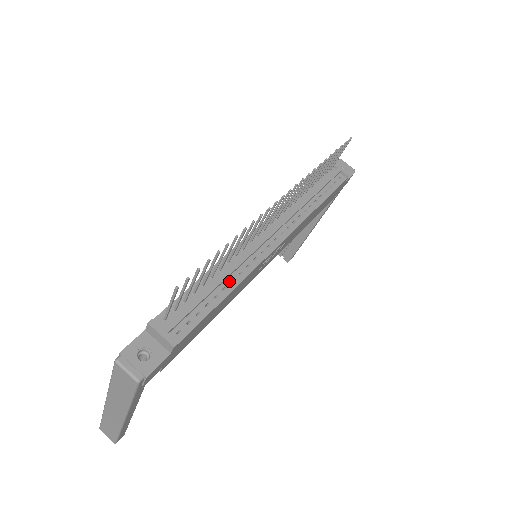
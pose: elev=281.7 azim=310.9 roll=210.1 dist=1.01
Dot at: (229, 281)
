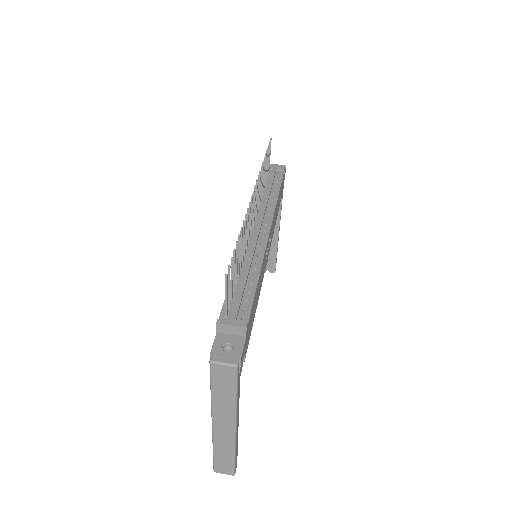
Dot at: (252, 271)
